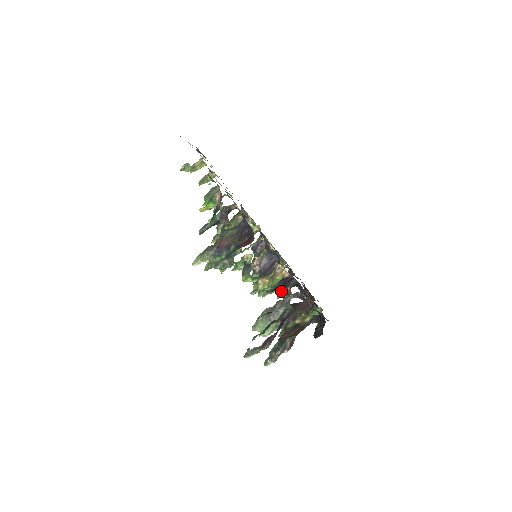
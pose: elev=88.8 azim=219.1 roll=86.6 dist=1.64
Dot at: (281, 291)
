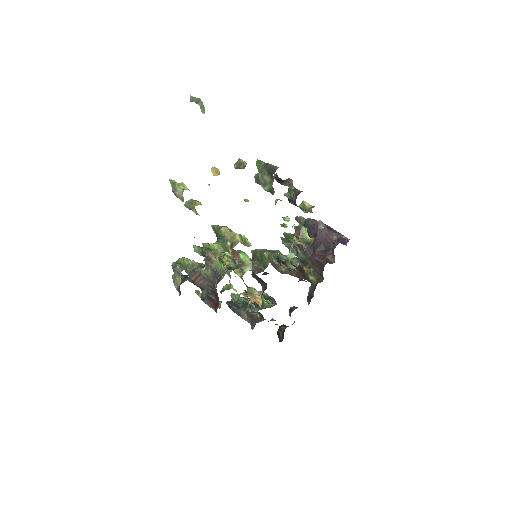
Dot at: (249, 318)
